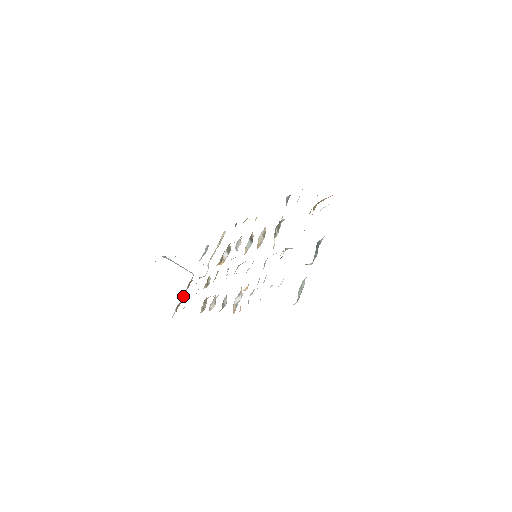
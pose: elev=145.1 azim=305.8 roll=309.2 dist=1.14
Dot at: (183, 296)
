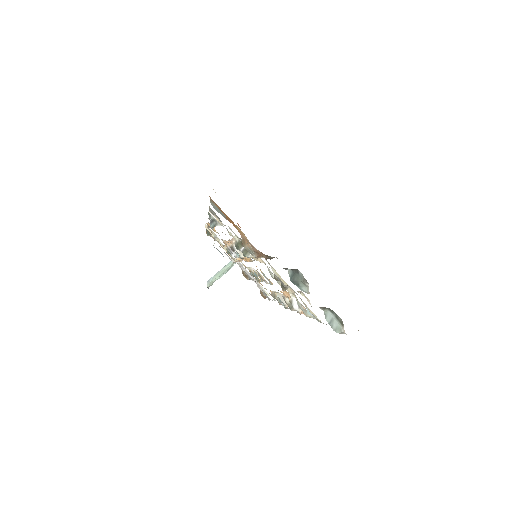
Dot at: occluded
